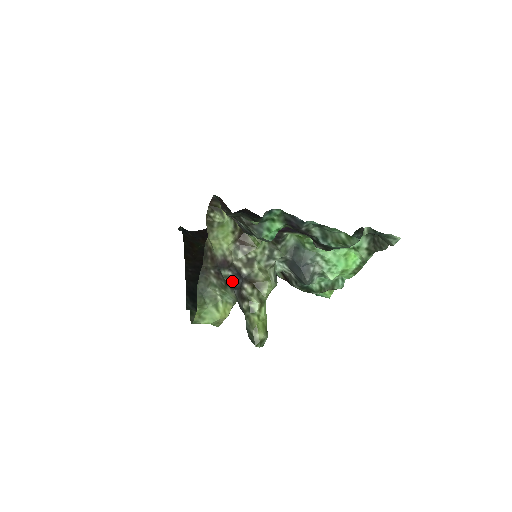
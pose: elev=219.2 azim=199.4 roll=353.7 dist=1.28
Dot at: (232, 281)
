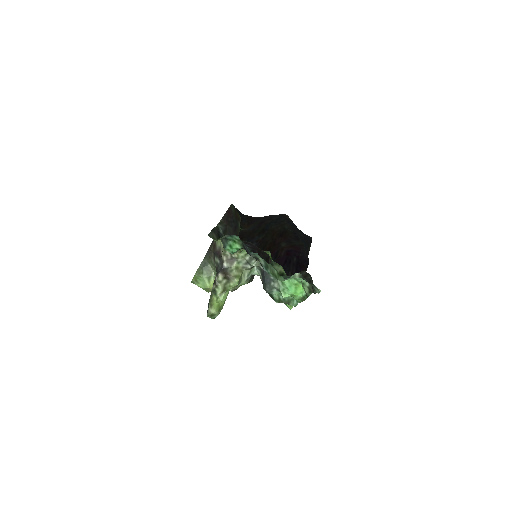
Dot at: (218, 267)
